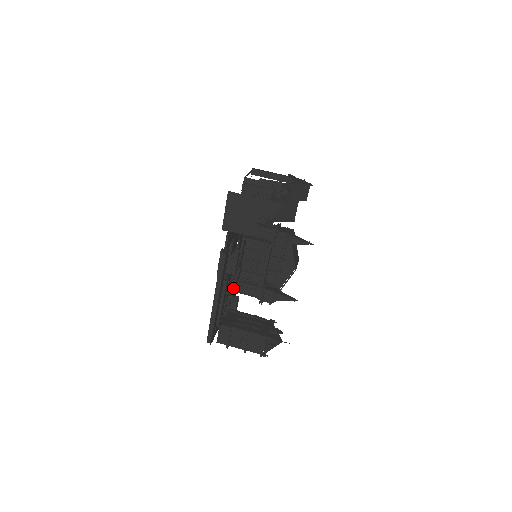
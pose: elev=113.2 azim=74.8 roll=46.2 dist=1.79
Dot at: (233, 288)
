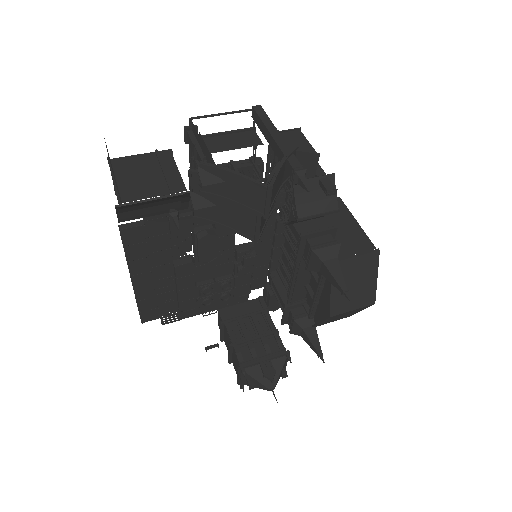
Dot at: (251, 277)
